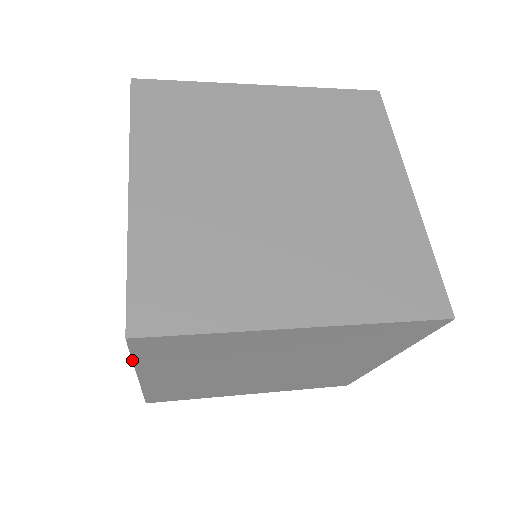
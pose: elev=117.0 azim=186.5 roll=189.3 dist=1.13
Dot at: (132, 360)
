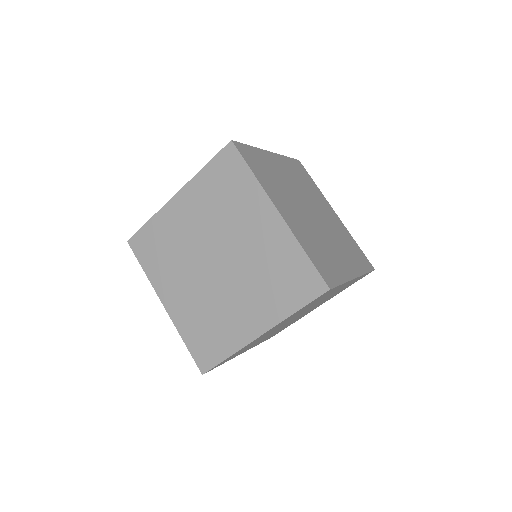
Dot at: (297, 311)
